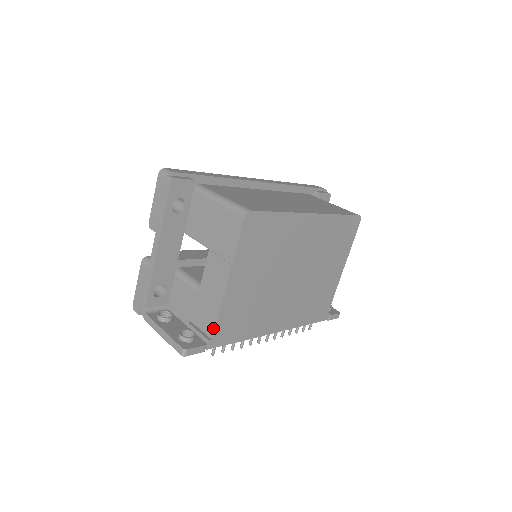
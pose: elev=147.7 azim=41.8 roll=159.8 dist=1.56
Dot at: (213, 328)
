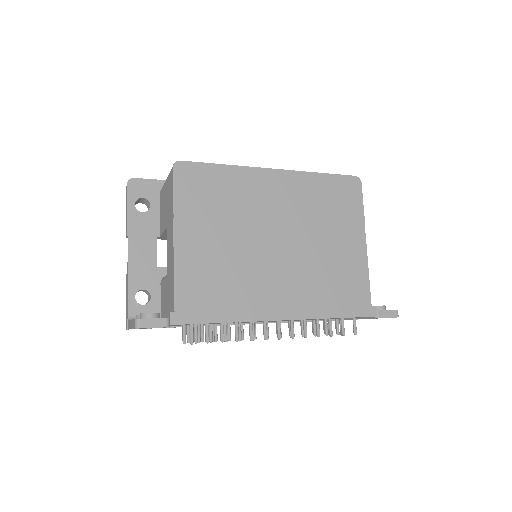
Dot at: (173, 298)
